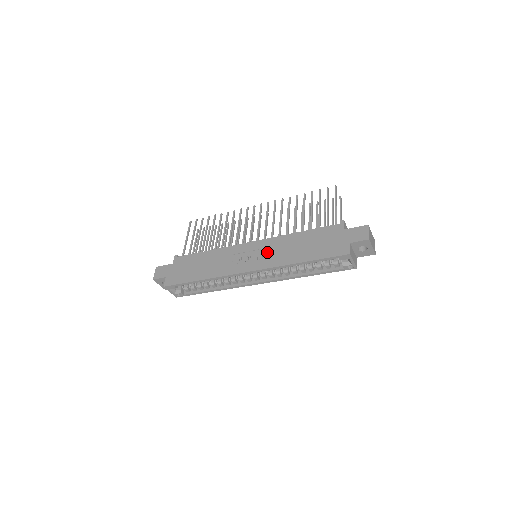
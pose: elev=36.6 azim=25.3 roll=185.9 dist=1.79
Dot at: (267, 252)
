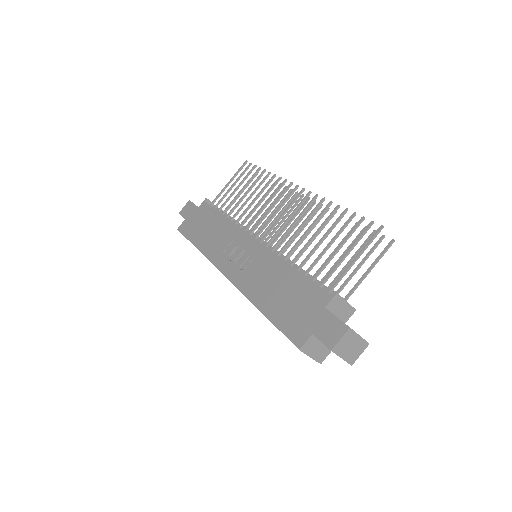
Dot at: (252, 266)
